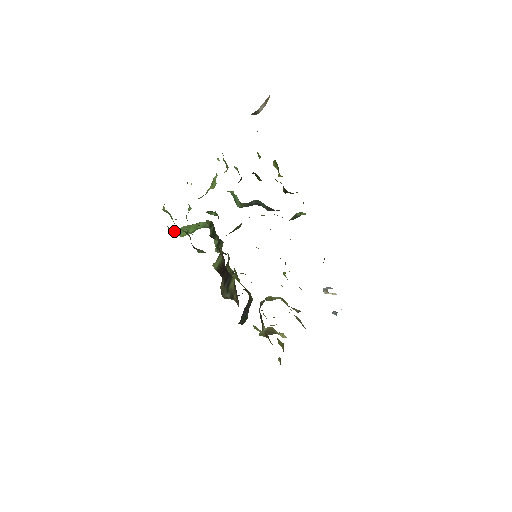
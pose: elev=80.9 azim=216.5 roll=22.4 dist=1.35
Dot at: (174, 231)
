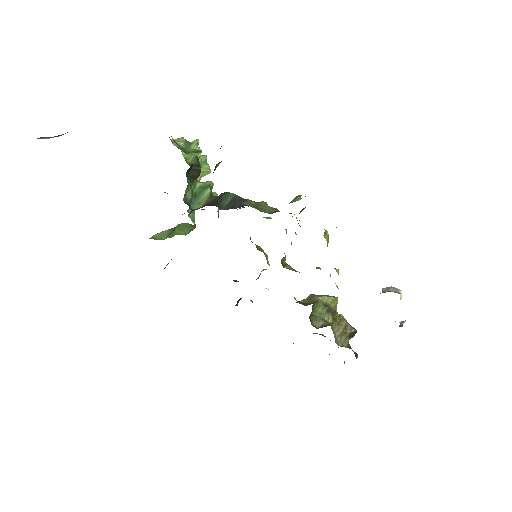
Dot at: (153, 238)
